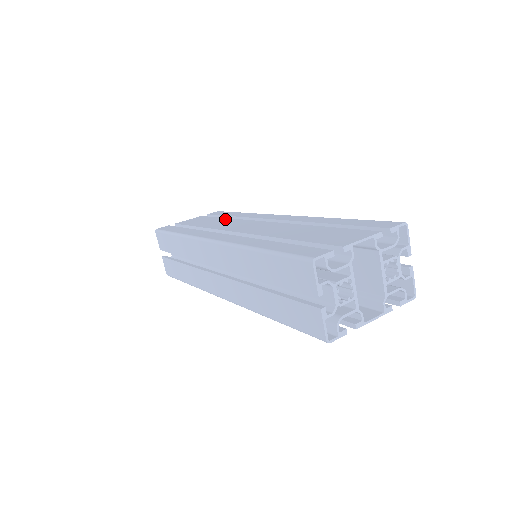
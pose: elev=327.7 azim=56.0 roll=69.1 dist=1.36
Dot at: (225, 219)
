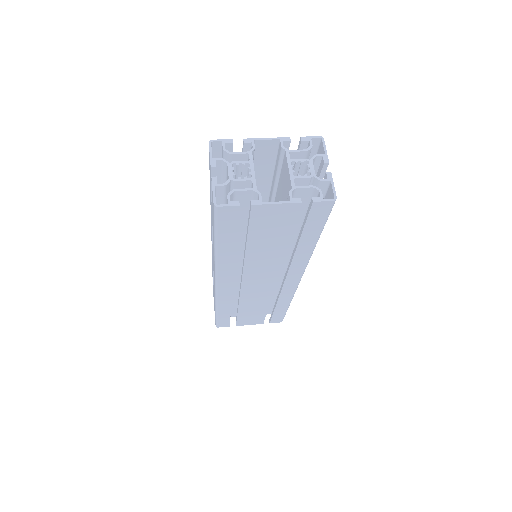
Dot at: occluded
